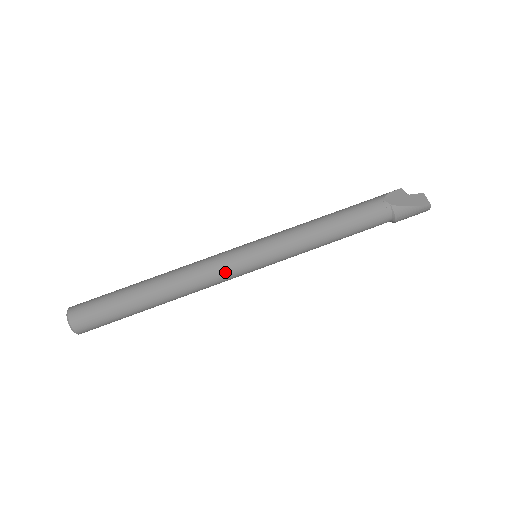
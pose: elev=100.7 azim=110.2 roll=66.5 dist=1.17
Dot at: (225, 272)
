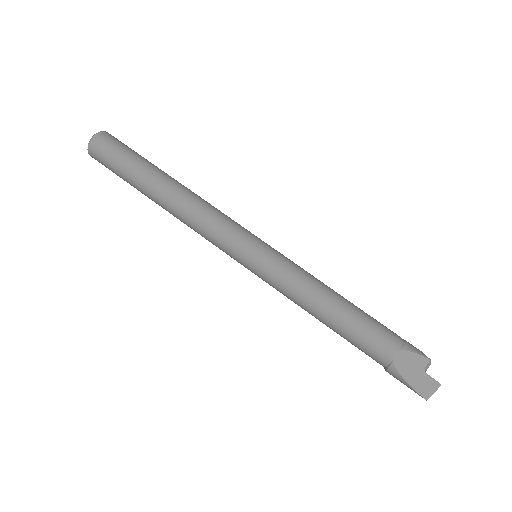
Dot at: (216, 243)
